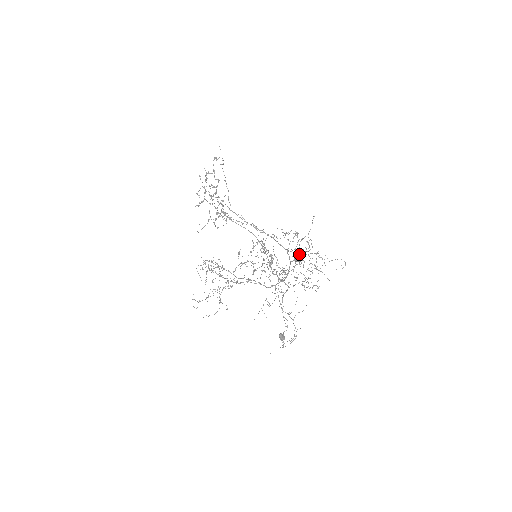
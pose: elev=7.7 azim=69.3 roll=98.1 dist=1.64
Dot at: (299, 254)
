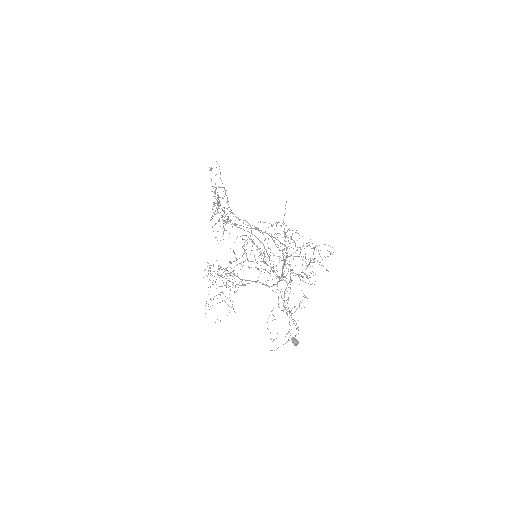
Dot at: (285, 245)
